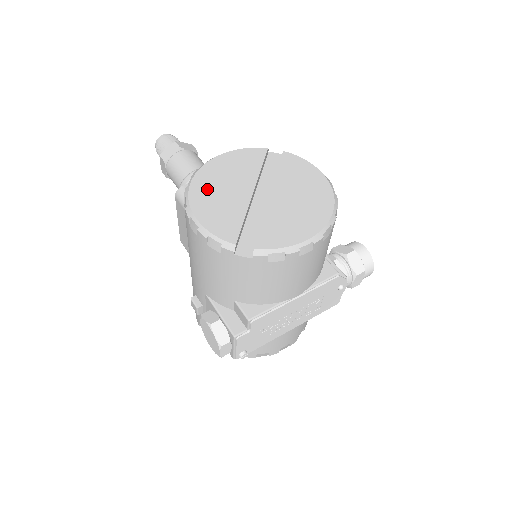
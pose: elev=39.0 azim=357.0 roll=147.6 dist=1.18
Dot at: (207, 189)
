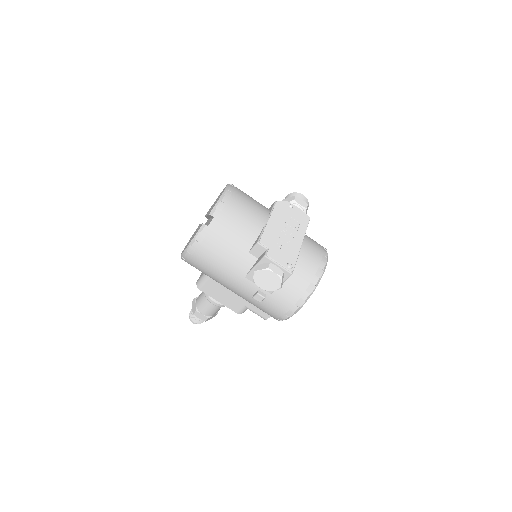
Dot at: (186, 246)
